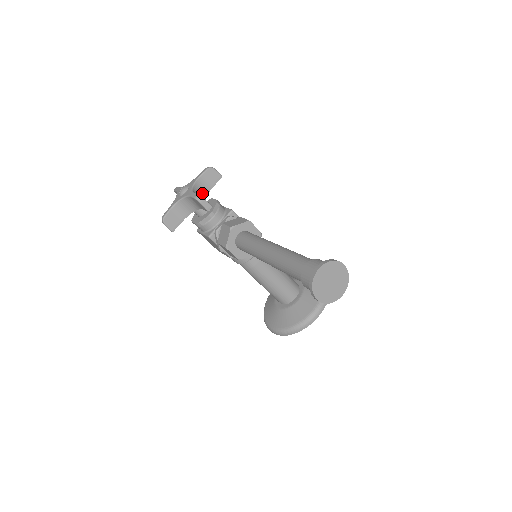
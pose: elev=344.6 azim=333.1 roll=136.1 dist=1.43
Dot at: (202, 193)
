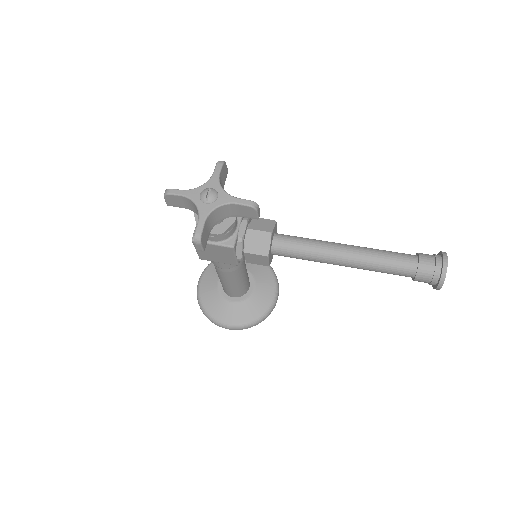
Dot at: occluded
